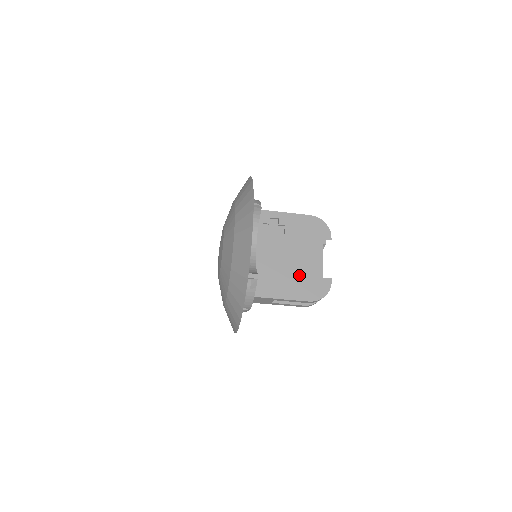
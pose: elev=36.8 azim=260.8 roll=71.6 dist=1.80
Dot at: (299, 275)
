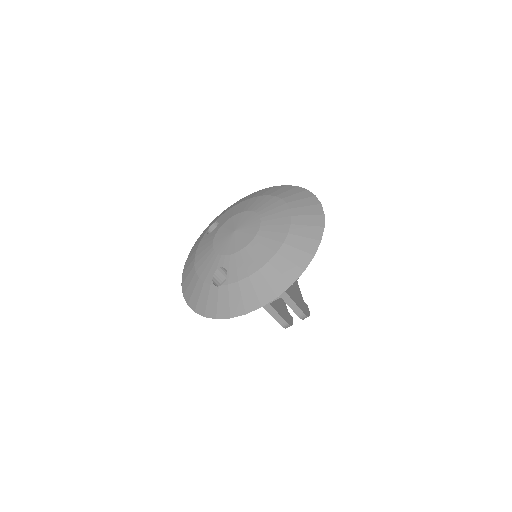
Dot at: (293, 288)
